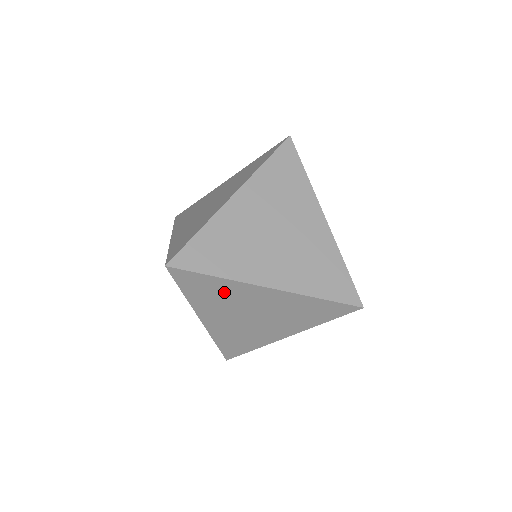
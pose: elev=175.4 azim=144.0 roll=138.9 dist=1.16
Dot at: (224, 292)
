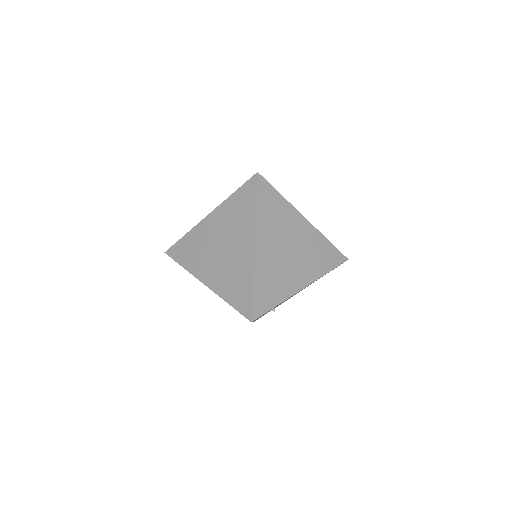
Dot at: occluded
